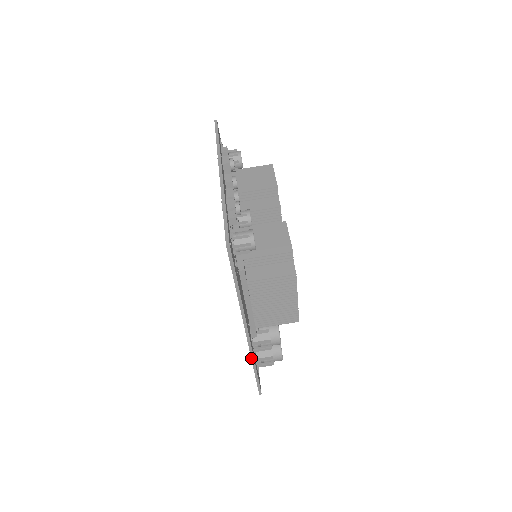
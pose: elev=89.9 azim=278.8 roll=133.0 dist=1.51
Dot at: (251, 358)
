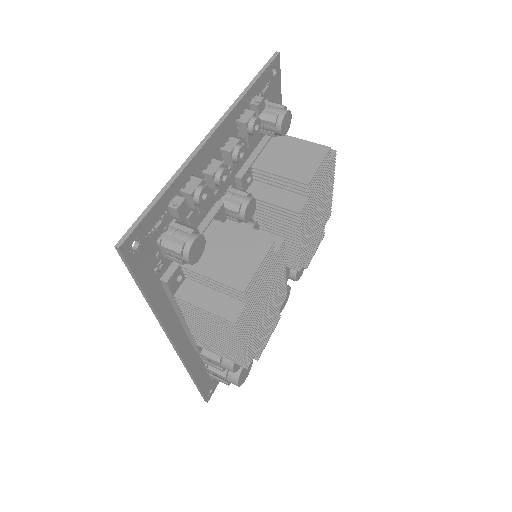
Dot at: (187, 370)
